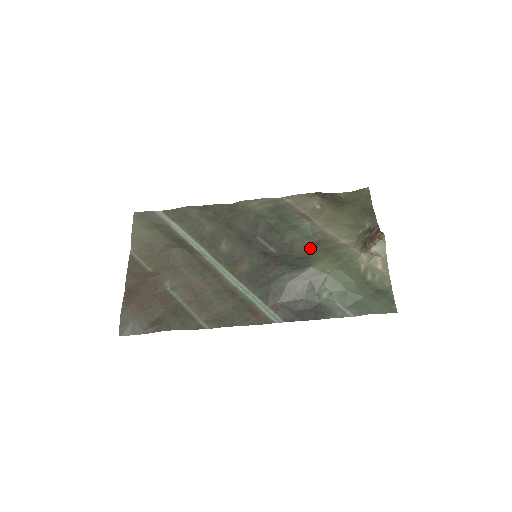
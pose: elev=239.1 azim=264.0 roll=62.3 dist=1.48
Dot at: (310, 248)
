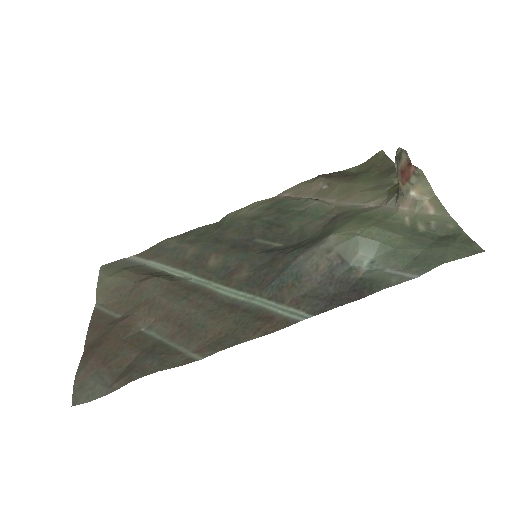
Dot at: (326, 225)
